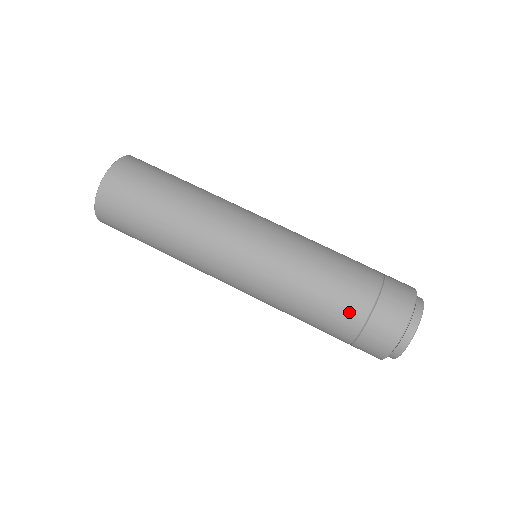
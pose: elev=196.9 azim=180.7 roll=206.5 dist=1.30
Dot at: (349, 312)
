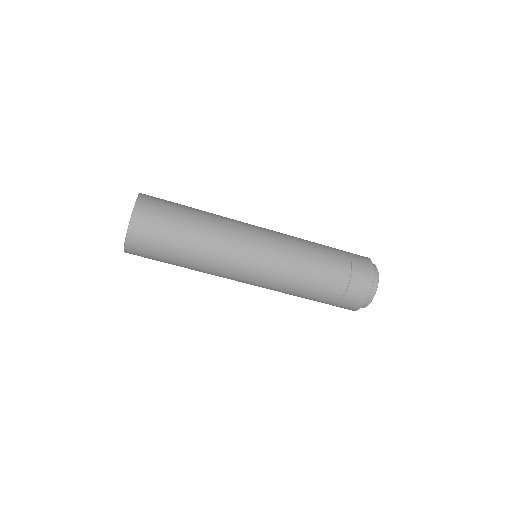
Dot at: (339, 257)
